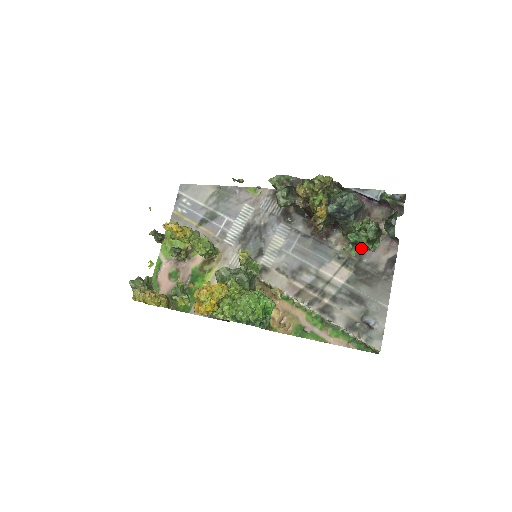
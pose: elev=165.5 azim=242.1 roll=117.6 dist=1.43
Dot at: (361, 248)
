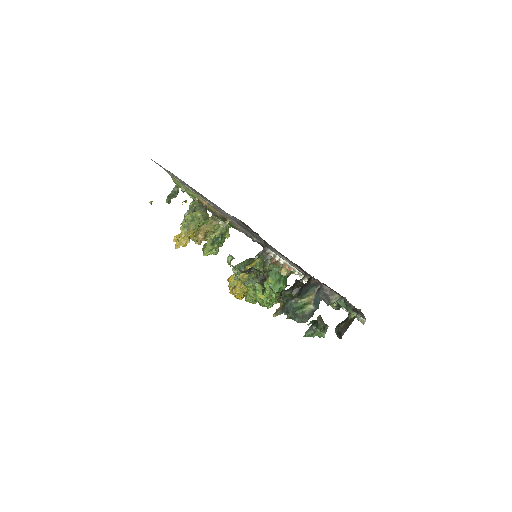
Dot at: (320, 334)
